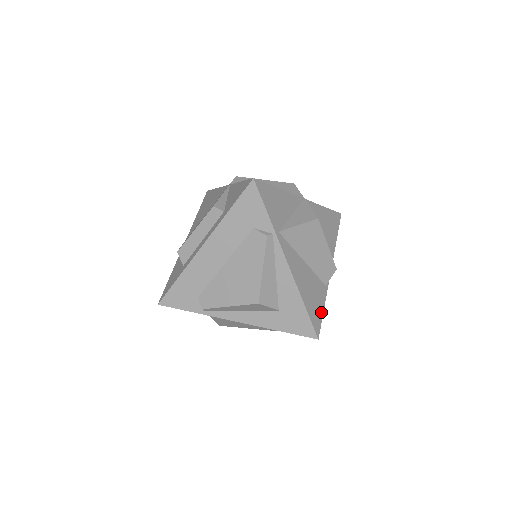
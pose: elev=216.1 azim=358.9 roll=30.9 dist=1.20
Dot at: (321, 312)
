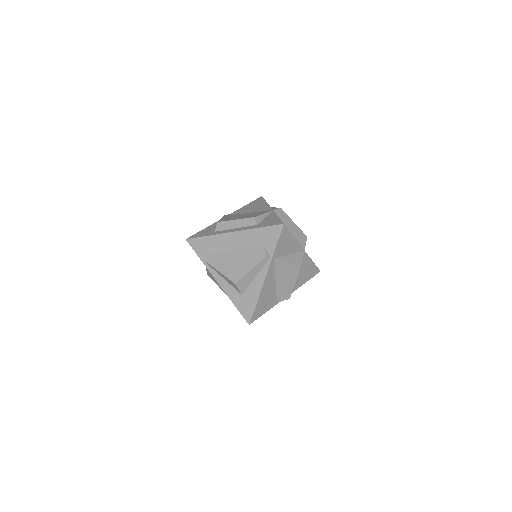
Dot at: (262, 313)
